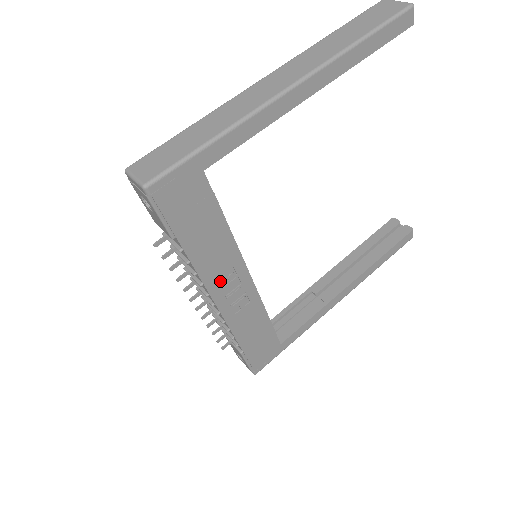
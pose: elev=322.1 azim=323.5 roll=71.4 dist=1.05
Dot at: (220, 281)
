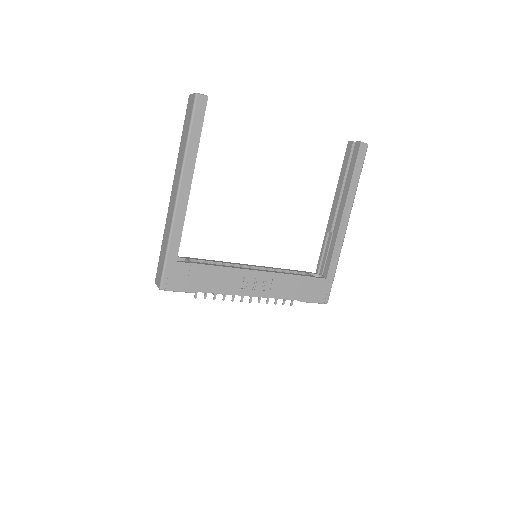
Dot at: (241, 286)
